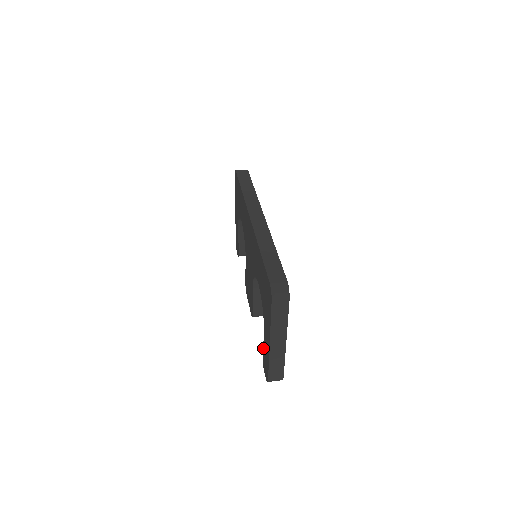
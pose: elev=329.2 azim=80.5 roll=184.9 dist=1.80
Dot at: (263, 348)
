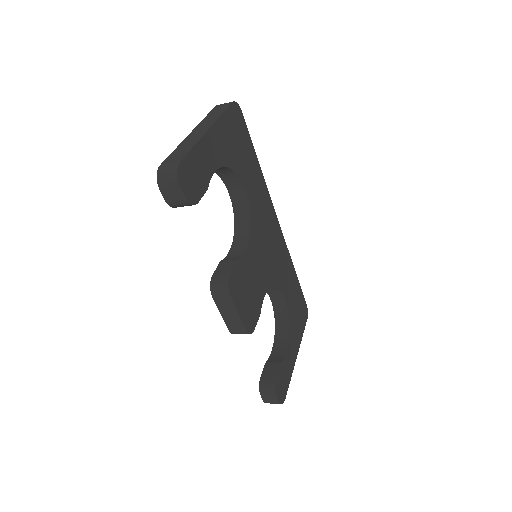
Dot at: occluded
